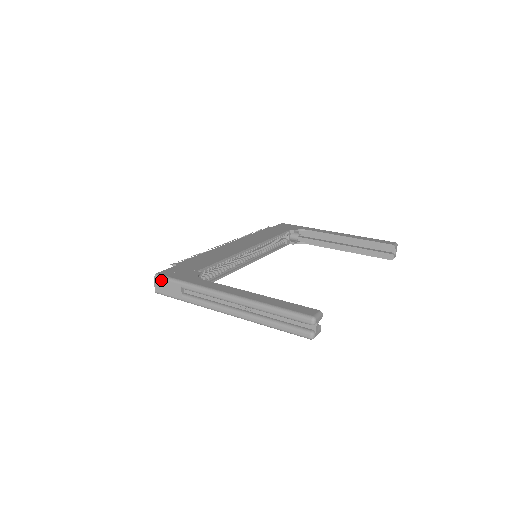
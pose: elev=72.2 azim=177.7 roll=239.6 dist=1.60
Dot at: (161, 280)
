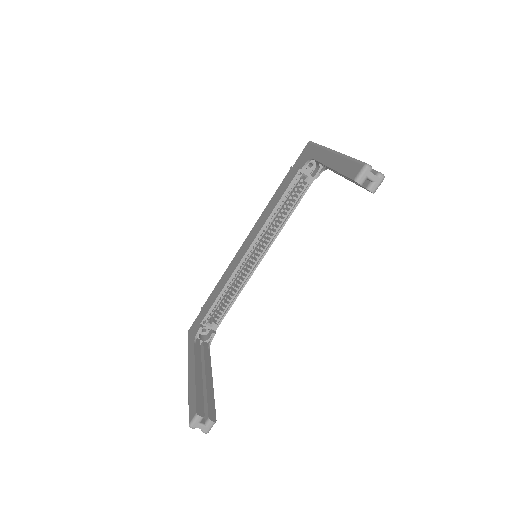
Dot at: occluded
